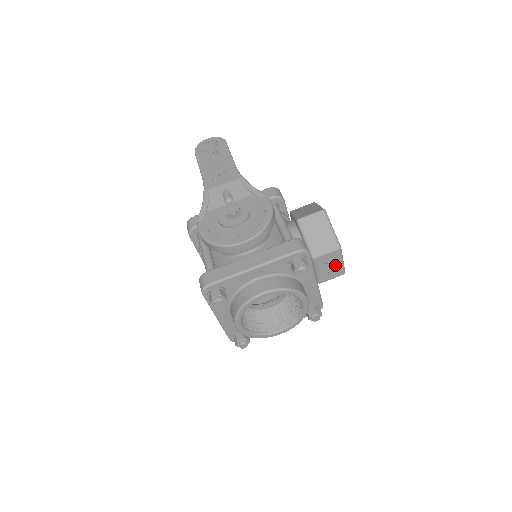
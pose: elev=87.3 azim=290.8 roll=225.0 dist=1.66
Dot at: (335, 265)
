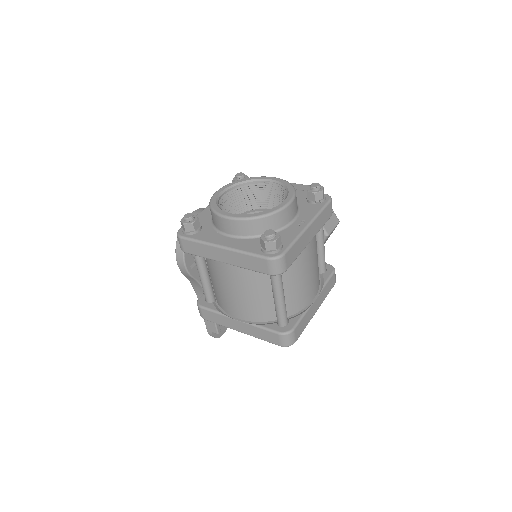
Dot at: (297, 188)
